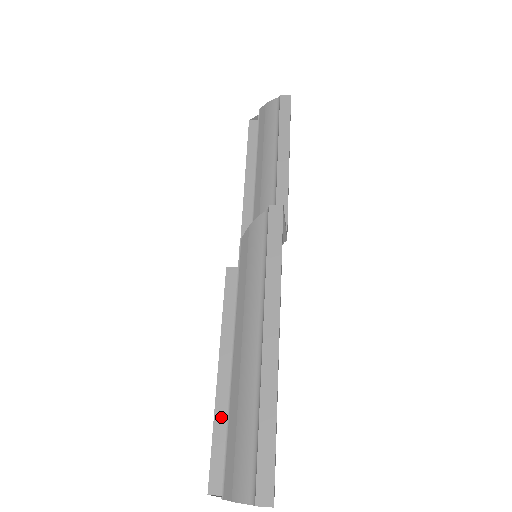
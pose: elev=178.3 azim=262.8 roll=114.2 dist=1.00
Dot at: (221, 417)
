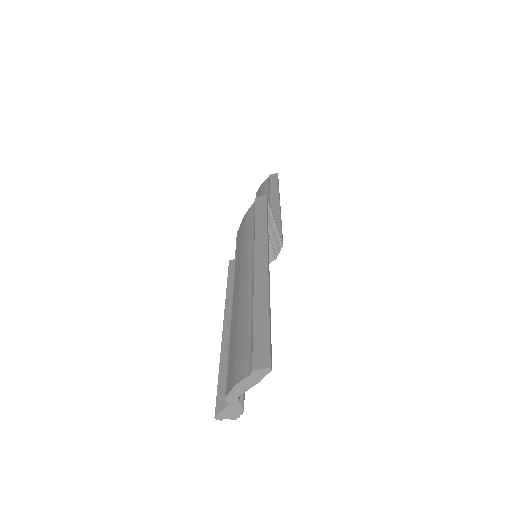
Dot at: (227, 355)
